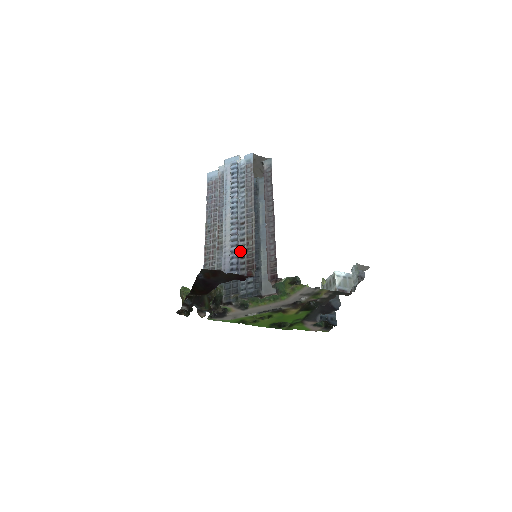
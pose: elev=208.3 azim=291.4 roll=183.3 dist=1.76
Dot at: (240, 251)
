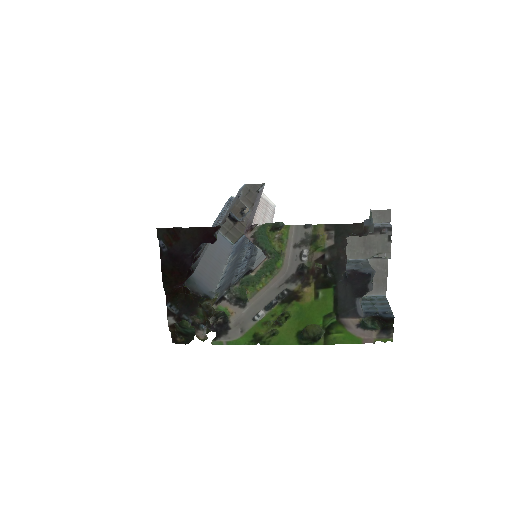
Dot at: occluded
